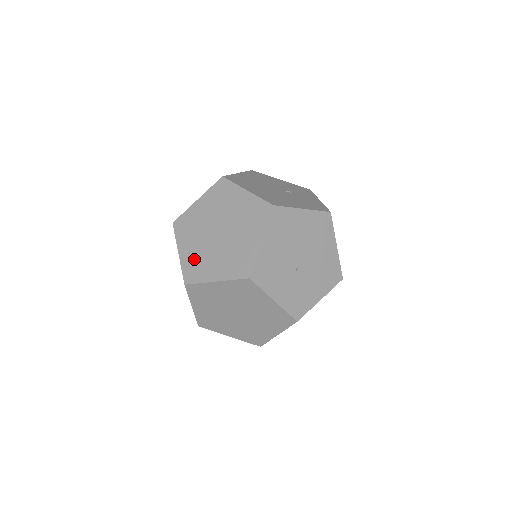
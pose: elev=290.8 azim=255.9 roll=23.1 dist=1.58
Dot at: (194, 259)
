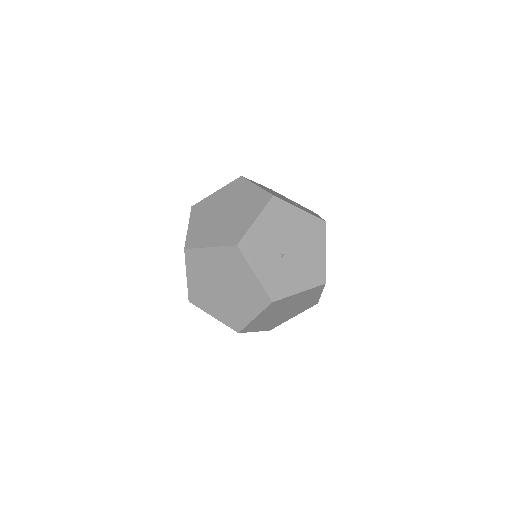
Dot at: (199, 231)
